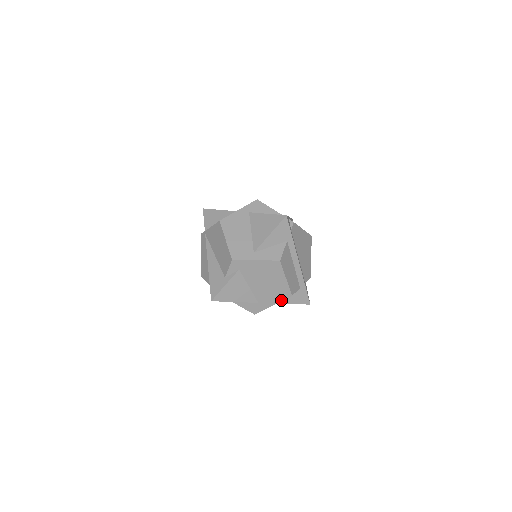
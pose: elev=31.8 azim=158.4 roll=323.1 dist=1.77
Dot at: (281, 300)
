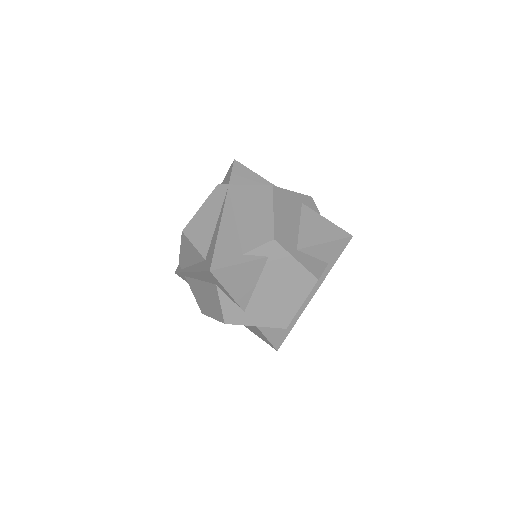
Dot at: (270, 326)
